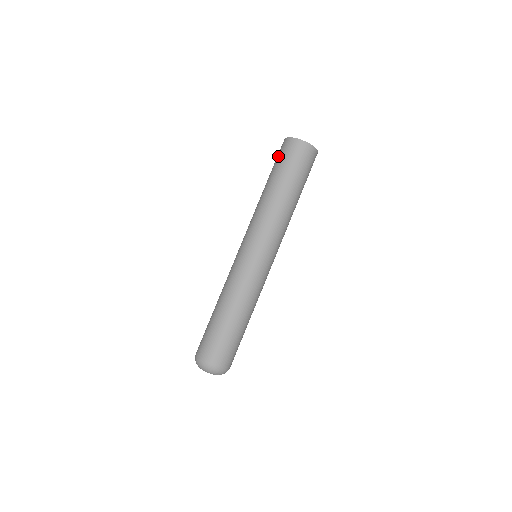
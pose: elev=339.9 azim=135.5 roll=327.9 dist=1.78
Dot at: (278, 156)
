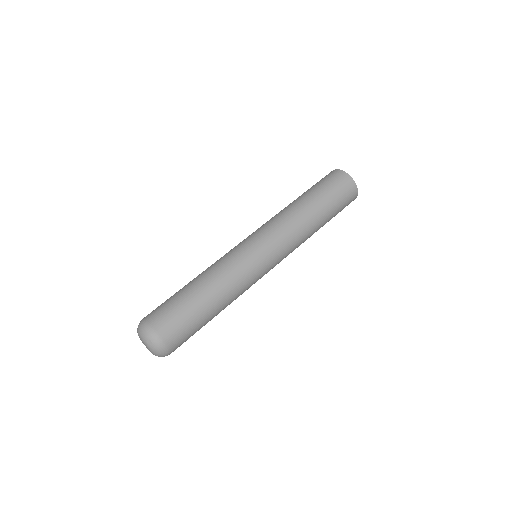
Dot at: occluded
